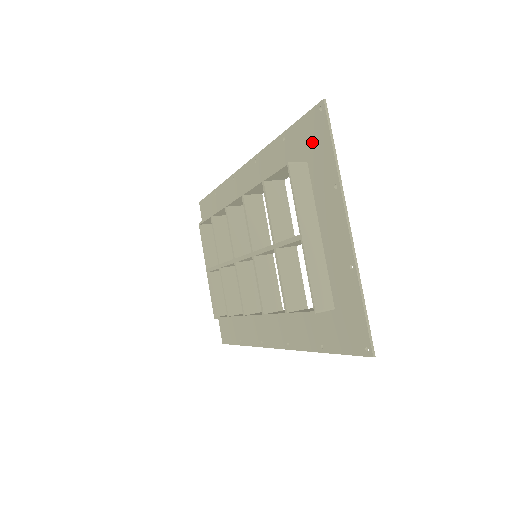
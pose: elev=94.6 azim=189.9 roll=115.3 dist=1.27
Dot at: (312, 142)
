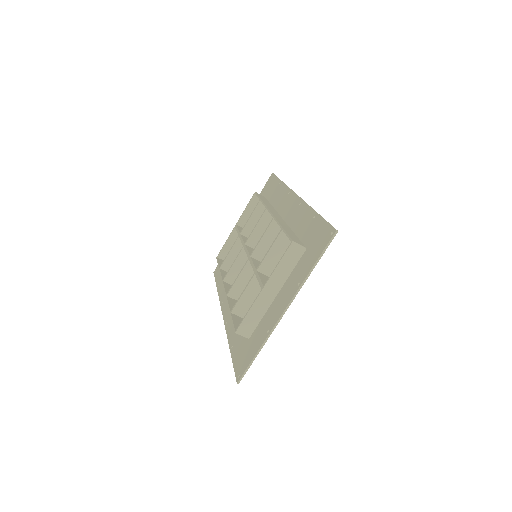
Dot at: (316, 243)
